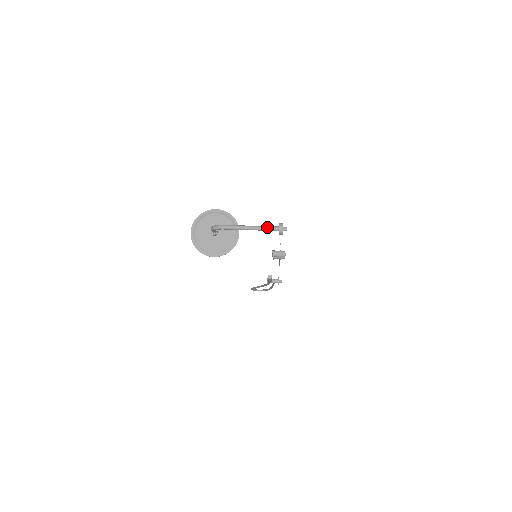
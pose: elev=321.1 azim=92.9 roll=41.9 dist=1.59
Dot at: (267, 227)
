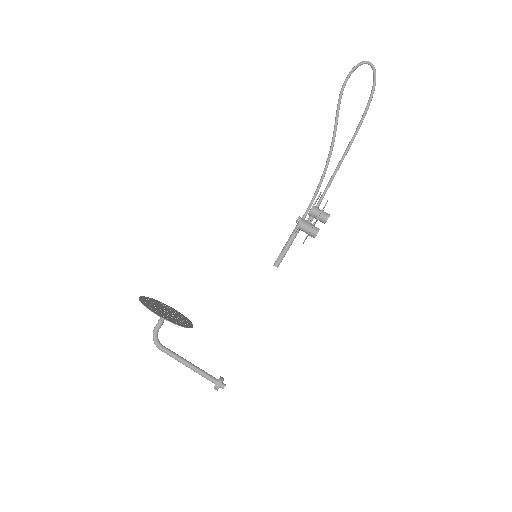
Dot at: occluded
